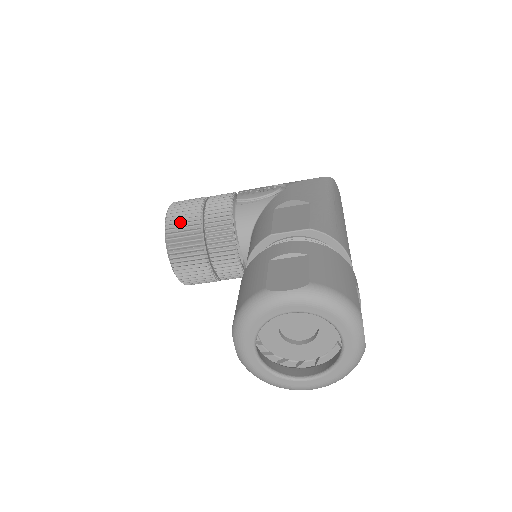
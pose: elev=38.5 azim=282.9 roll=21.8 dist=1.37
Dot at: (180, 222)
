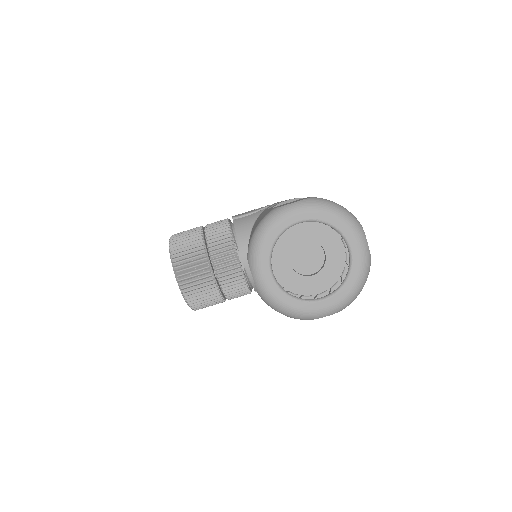
Dot at: (183, 241)
